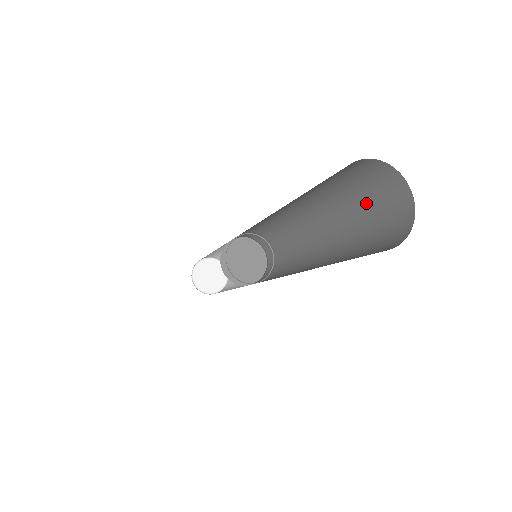
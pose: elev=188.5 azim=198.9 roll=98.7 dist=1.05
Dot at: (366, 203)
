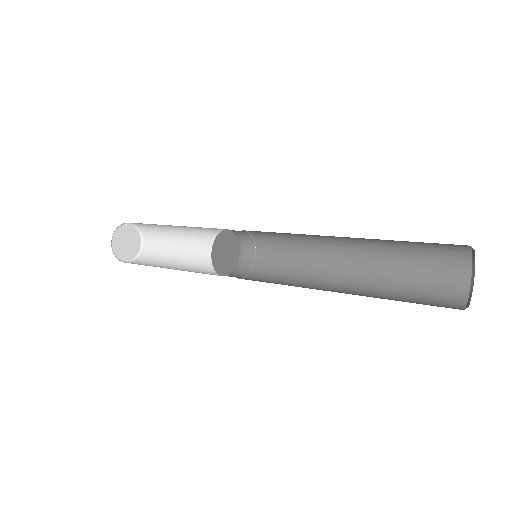
Dot at: (419, 249)
